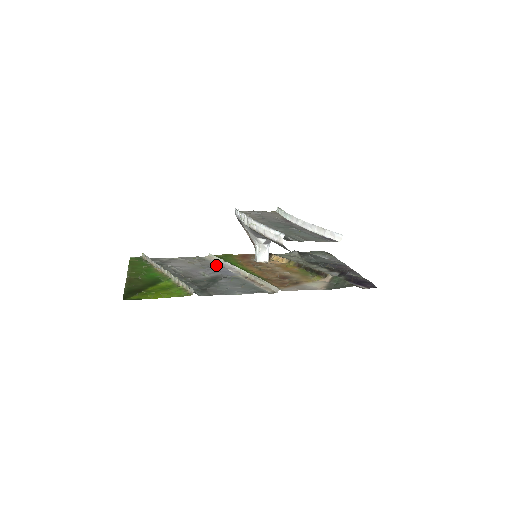
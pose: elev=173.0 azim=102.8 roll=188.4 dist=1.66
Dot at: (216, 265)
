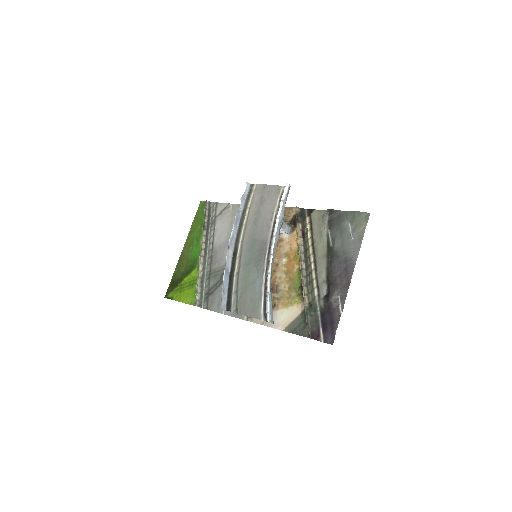
Dot at: occluded
